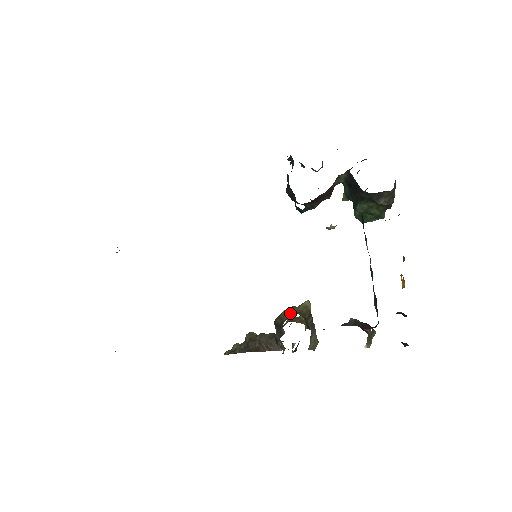
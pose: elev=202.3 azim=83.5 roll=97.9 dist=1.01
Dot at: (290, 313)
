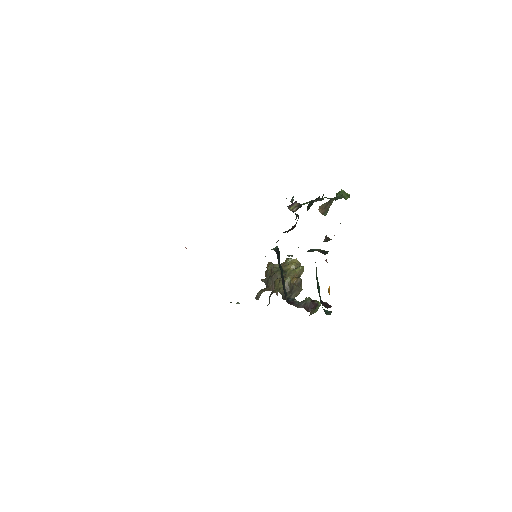
Dot at: (278, 286)
